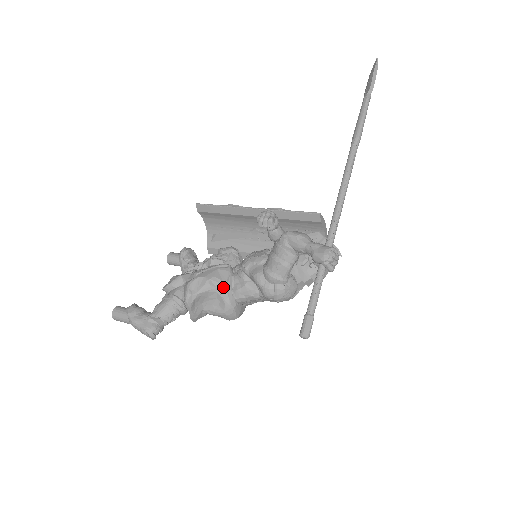
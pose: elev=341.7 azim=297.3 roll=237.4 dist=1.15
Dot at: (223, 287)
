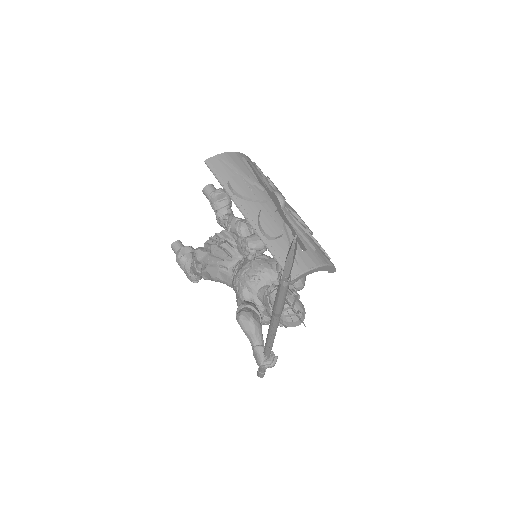
Dot at: (226, 284)
